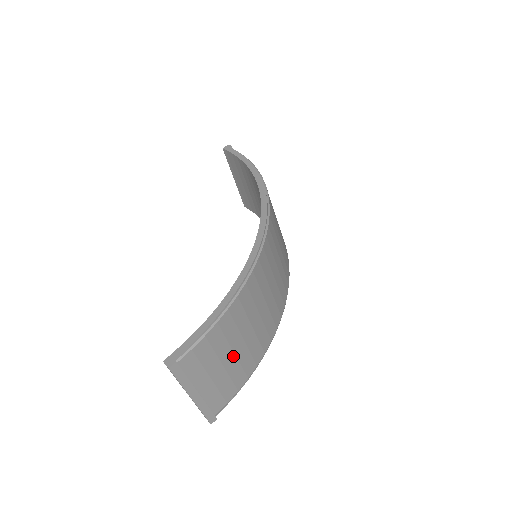
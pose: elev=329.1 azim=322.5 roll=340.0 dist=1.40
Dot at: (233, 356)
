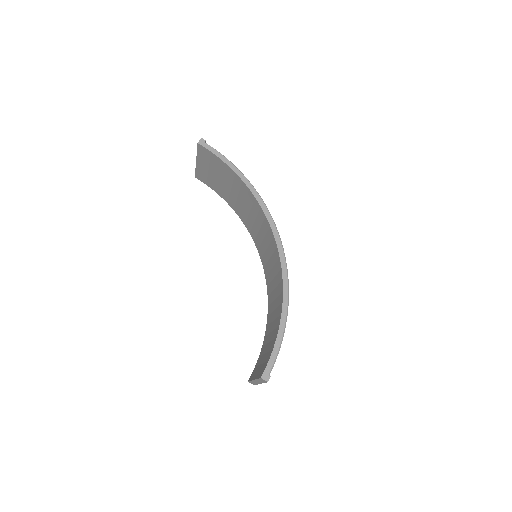
Dot at: occluded
